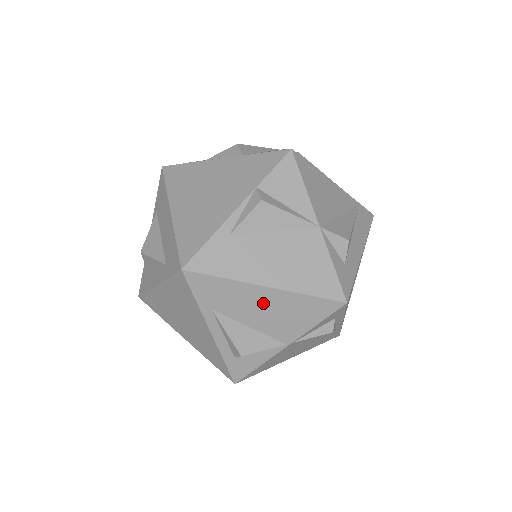
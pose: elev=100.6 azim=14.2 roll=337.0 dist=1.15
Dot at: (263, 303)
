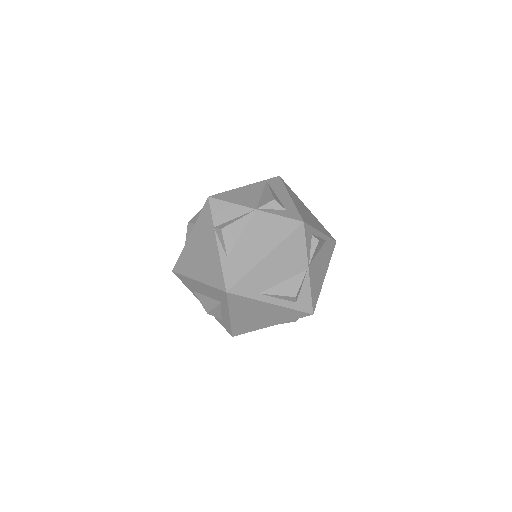
Dot at: (274, 265)
